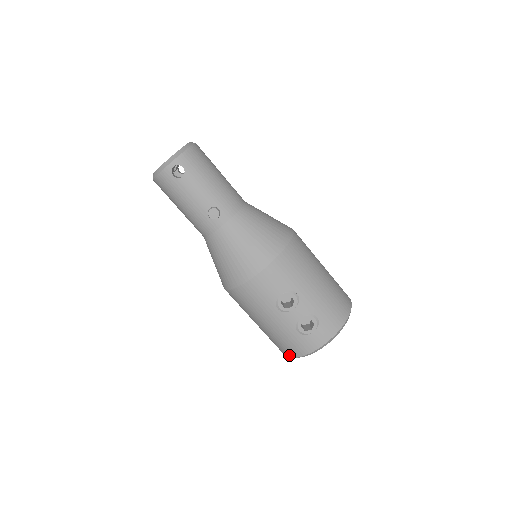
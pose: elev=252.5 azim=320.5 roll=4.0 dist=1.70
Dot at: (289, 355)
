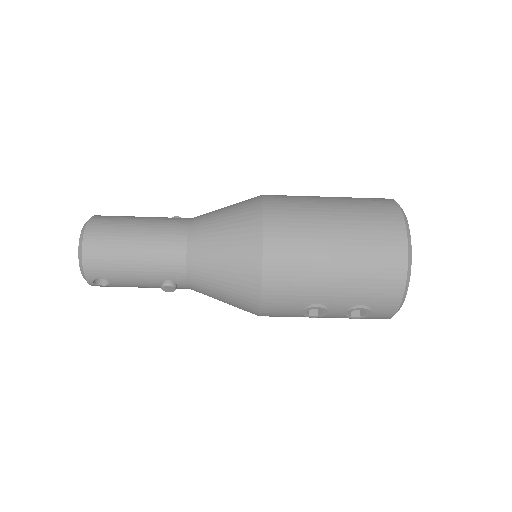
Dot at: occluded
